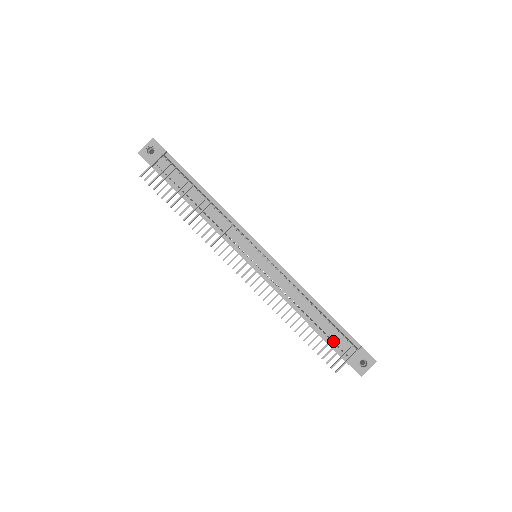
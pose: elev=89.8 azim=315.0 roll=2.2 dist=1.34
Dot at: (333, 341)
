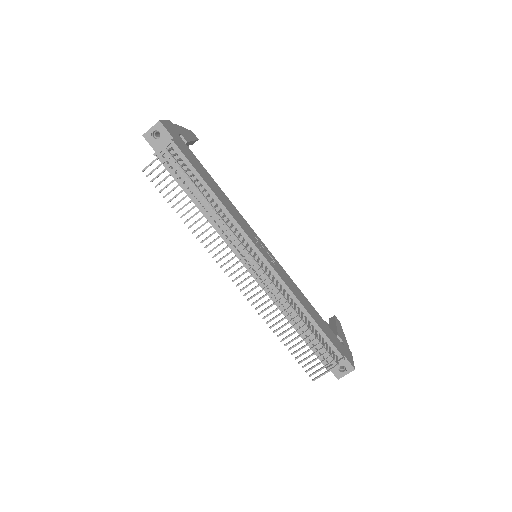
Dot at: occluded
